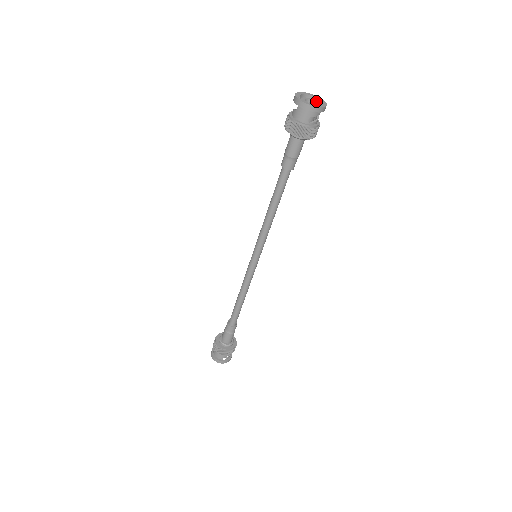
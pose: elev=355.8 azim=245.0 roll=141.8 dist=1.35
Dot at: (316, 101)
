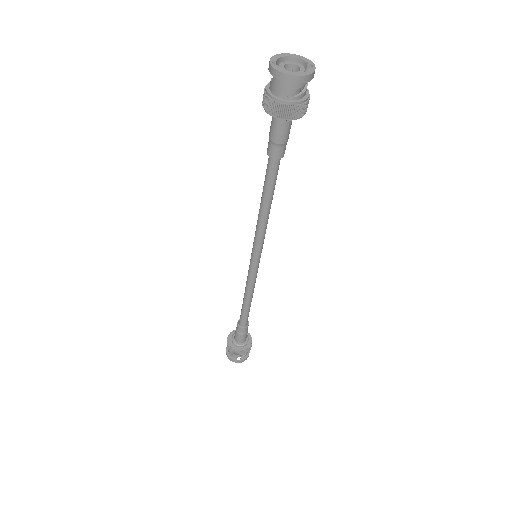
Dot at: (302, 66)
